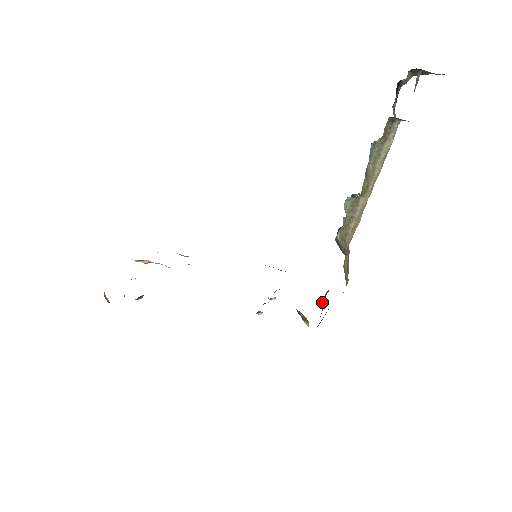
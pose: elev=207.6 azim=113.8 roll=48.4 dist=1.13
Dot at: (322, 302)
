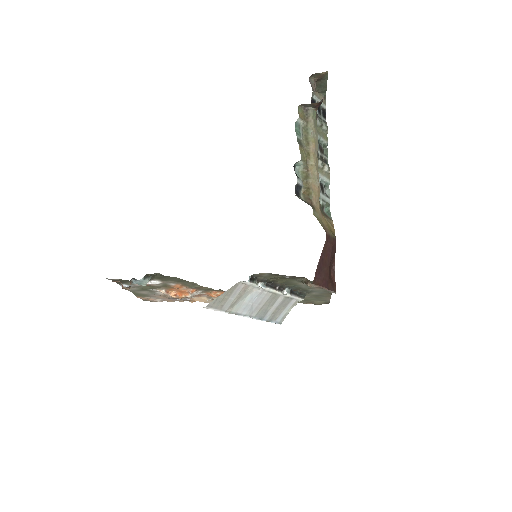
Dot at: (332, 278)
